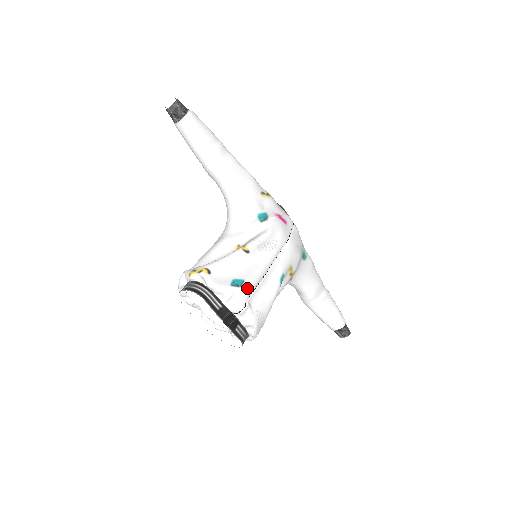
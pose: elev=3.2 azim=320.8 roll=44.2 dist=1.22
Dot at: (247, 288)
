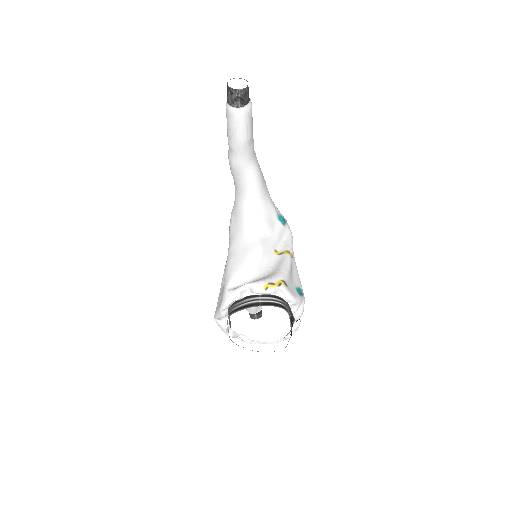
Dot at: occluded
